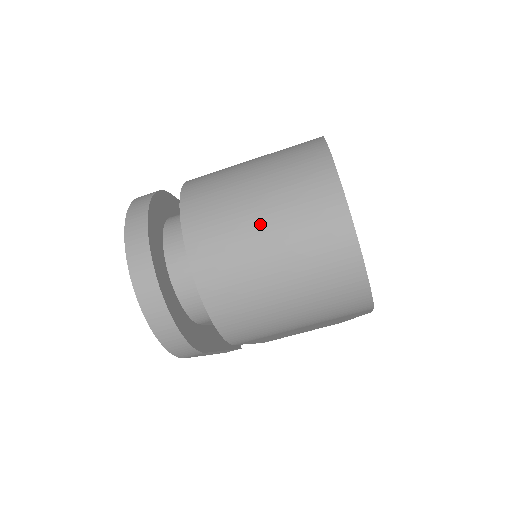
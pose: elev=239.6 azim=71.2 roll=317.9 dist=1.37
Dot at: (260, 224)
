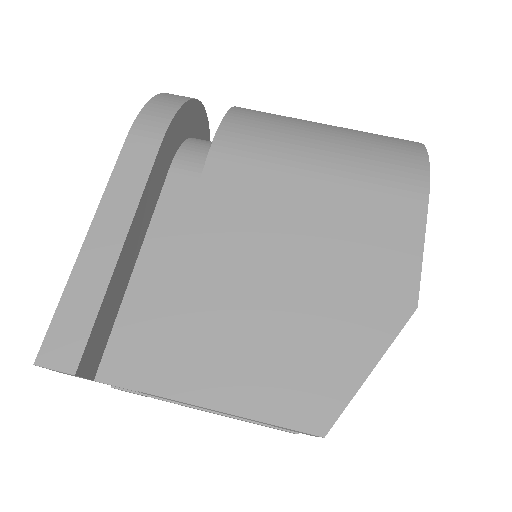
Dot at: occluded
